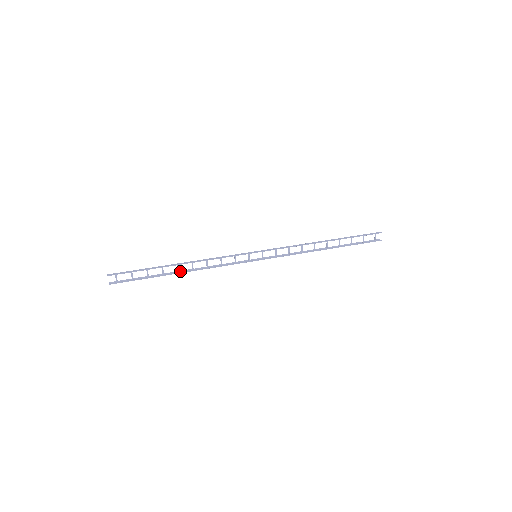
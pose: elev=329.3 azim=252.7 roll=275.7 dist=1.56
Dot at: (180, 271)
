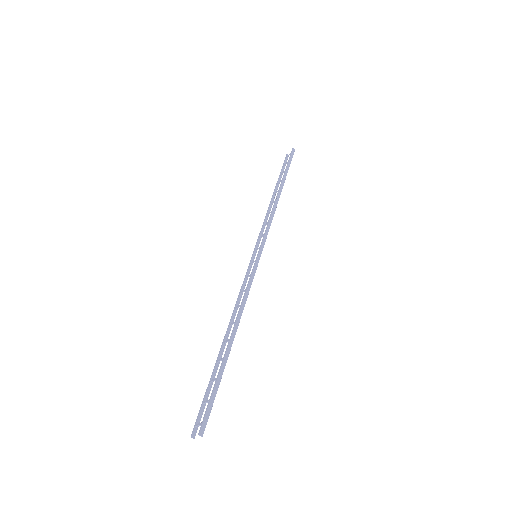
Dot at: (224, 340)
